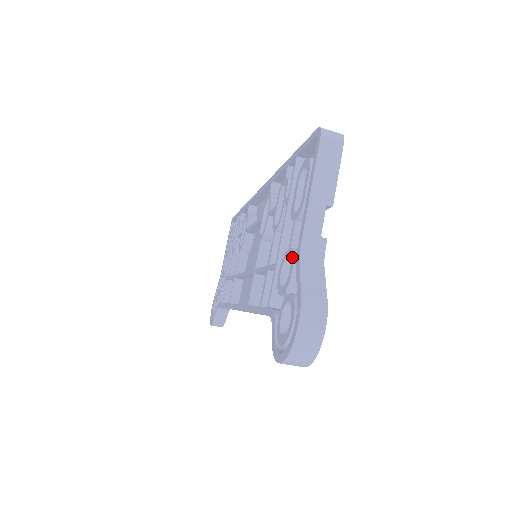
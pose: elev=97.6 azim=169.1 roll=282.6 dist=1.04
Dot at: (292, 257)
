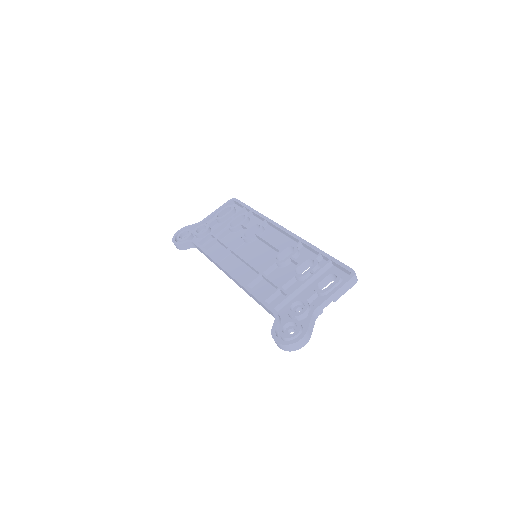
Dot at: (307, 306)
